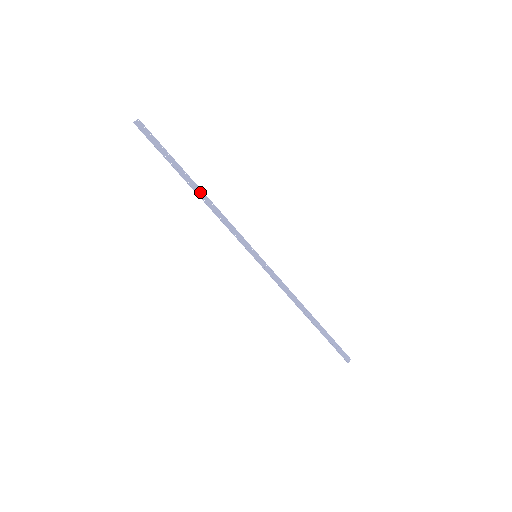
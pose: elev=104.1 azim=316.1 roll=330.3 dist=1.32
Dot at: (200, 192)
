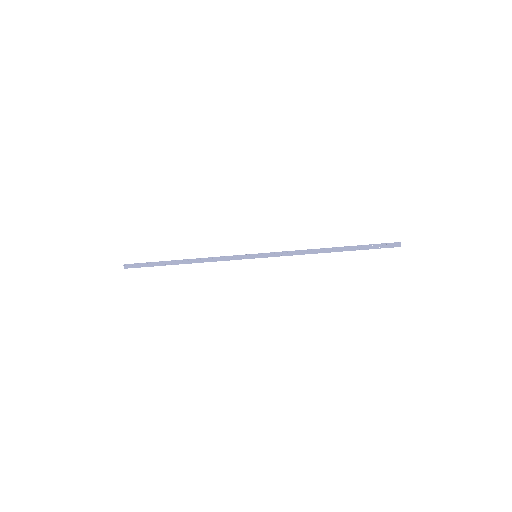
Dot at: (188, 261)
